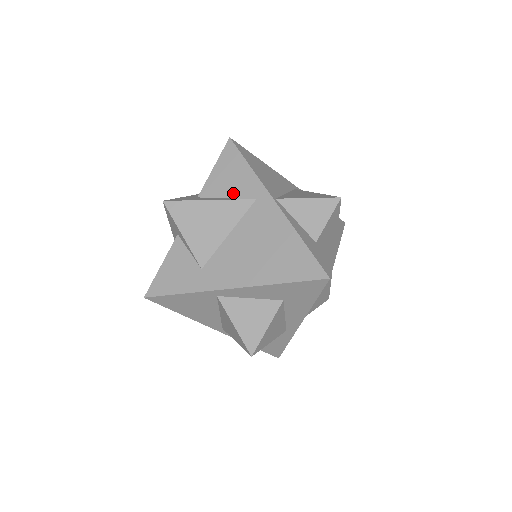
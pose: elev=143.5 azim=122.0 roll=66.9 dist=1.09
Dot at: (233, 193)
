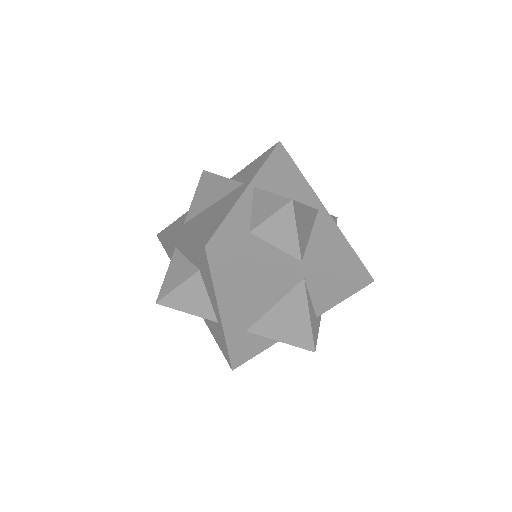
Dot at: (242, 178)
